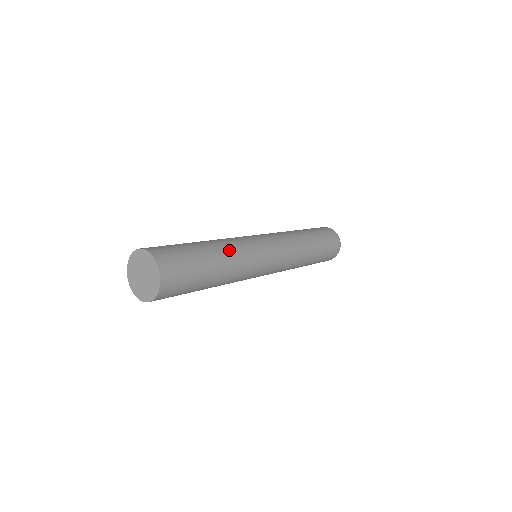
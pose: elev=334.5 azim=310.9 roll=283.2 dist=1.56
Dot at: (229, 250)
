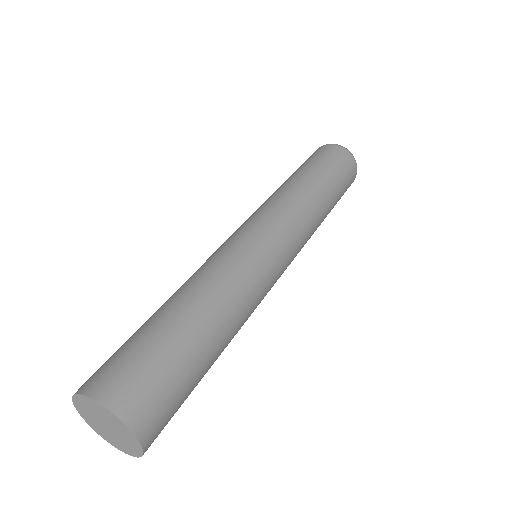
Dot at: (209, 289)
